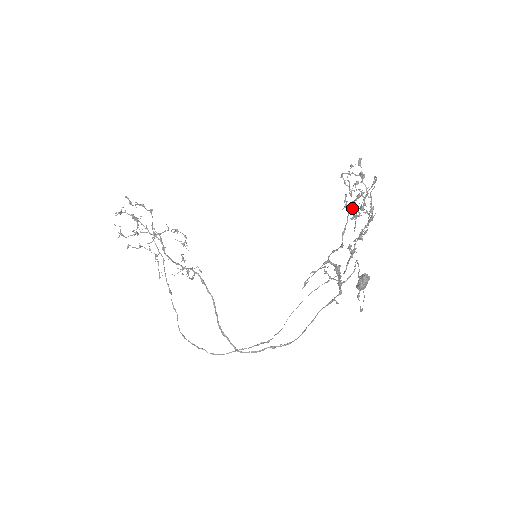
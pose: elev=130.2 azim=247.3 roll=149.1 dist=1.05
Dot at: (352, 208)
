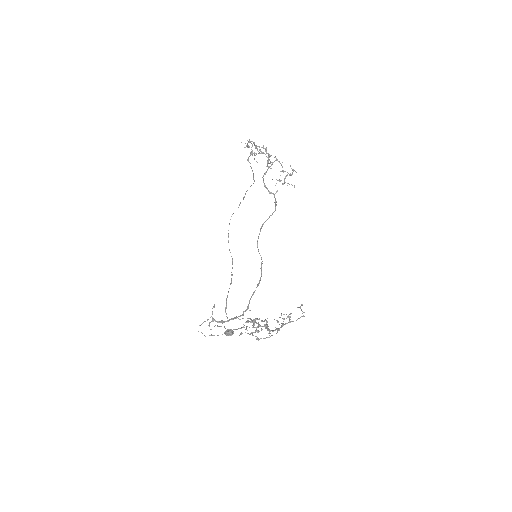
Dot at: (253, 324)
